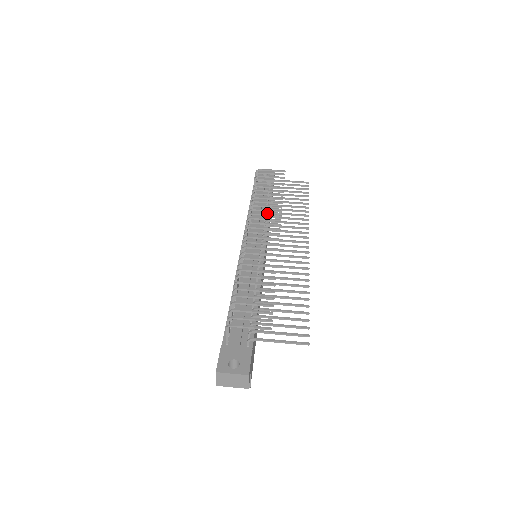
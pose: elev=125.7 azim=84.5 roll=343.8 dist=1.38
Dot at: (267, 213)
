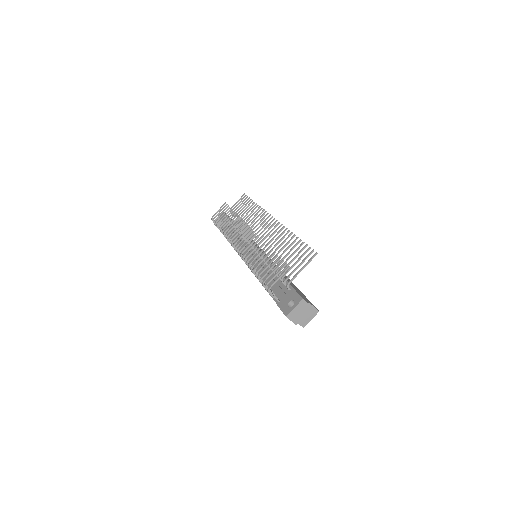
Dot at: occluded
